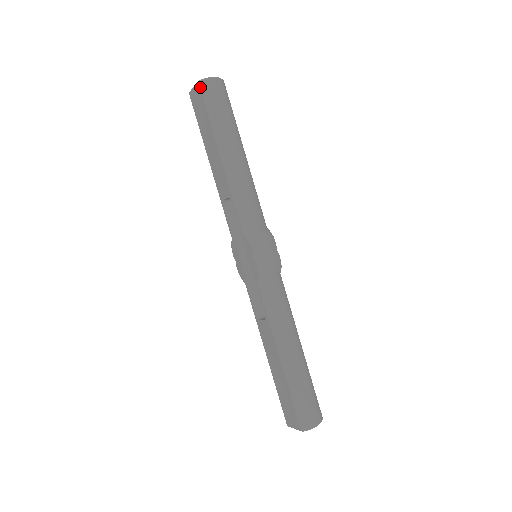
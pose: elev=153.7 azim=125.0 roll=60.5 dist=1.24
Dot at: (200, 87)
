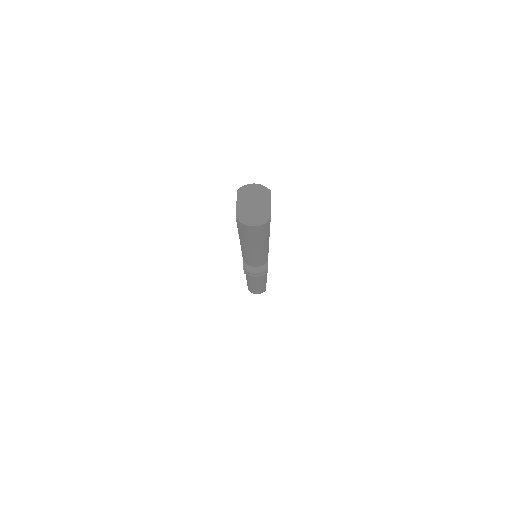
Dot at: (236, 221)
